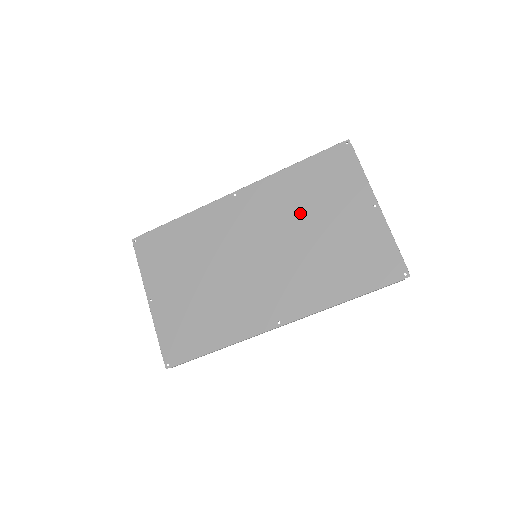
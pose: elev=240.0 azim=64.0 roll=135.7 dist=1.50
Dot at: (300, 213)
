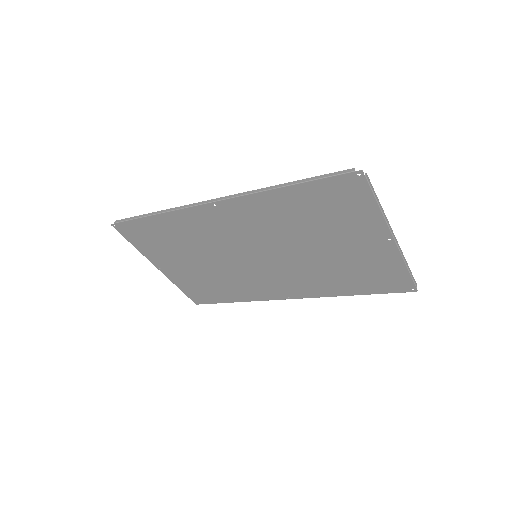
Dot at: (300, 233)
